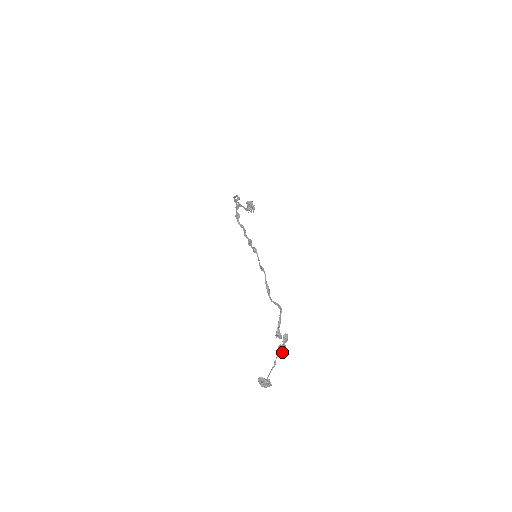
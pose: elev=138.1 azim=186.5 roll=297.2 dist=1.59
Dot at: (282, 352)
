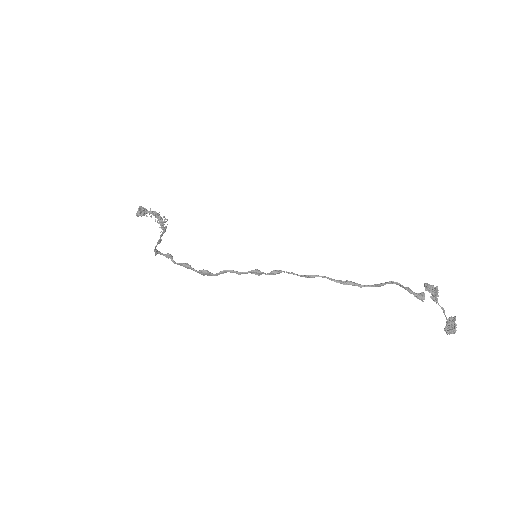
Dot at: occluded
